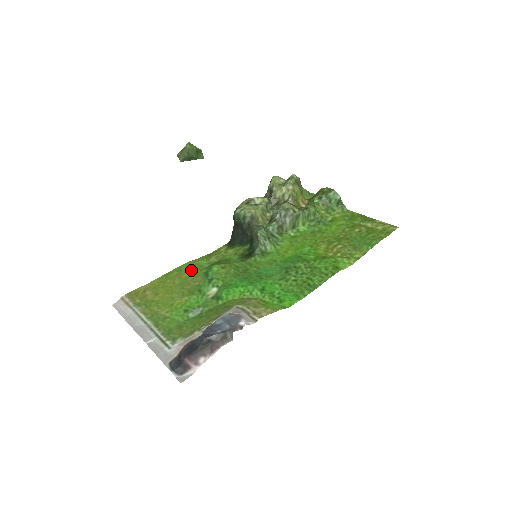
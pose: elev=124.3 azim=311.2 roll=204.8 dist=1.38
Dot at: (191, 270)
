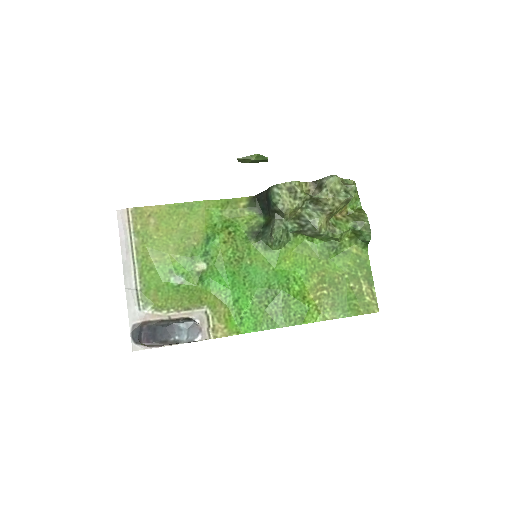
Dot at: (200, 218)
